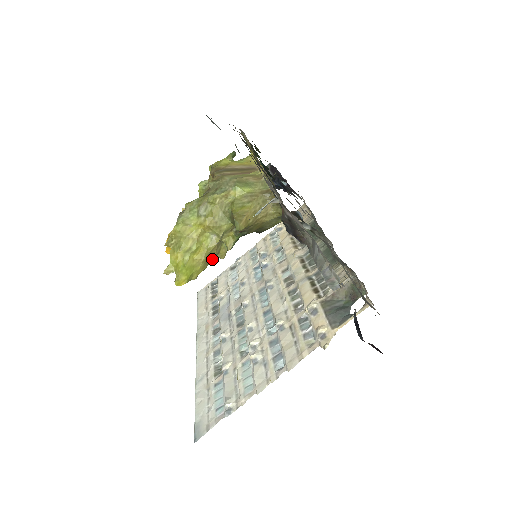
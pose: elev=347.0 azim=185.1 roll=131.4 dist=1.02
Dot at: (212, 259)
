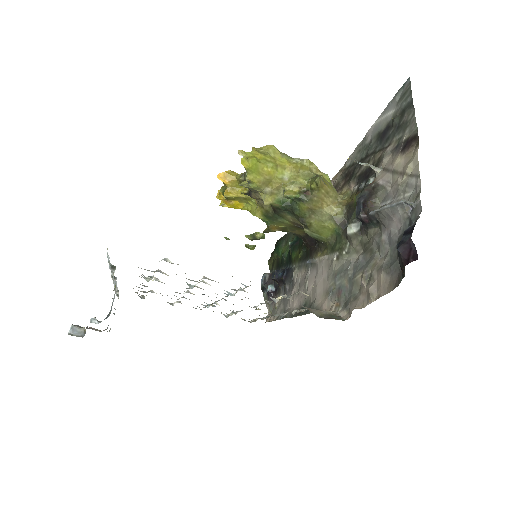
Dot at: (263, 191)
